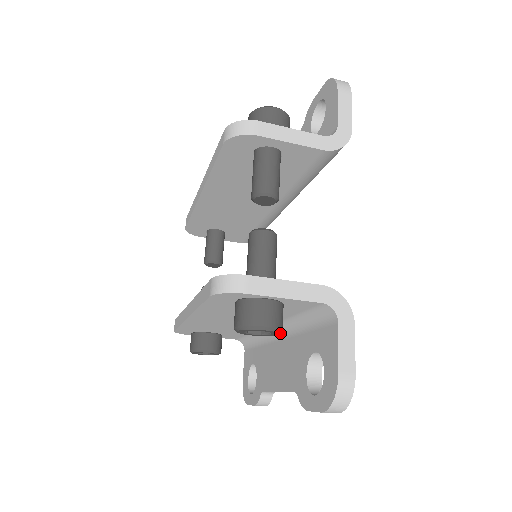
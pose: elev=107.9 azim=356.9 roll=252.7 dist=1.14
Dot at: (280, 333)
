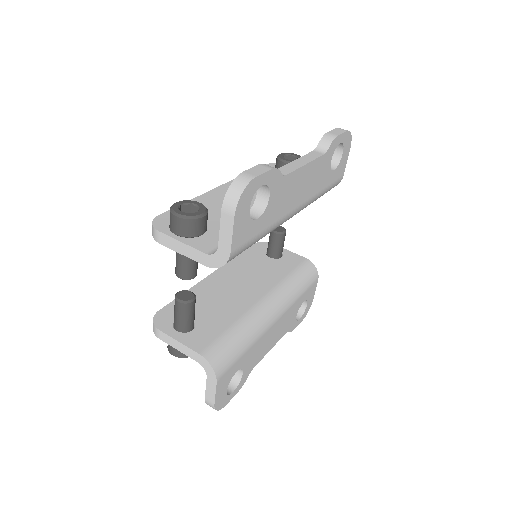
Dot at: occluded
